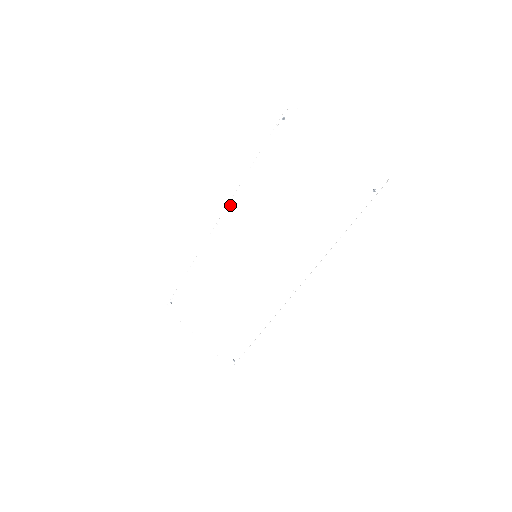
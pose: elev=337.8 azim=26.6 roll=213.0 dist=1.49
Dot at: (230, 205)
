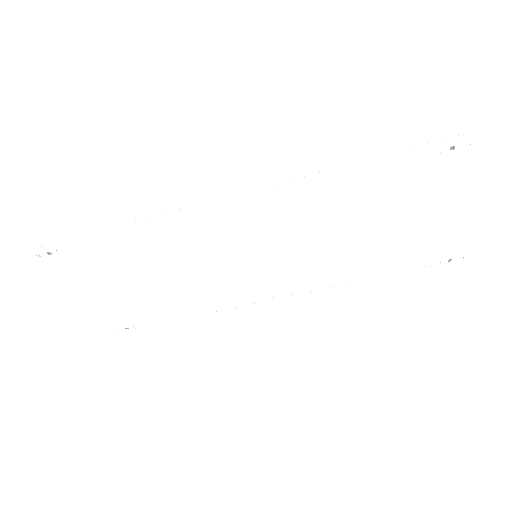
Dot at: (273, 194)
